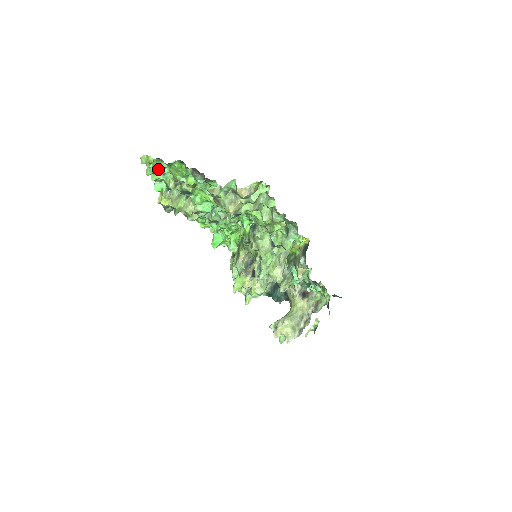
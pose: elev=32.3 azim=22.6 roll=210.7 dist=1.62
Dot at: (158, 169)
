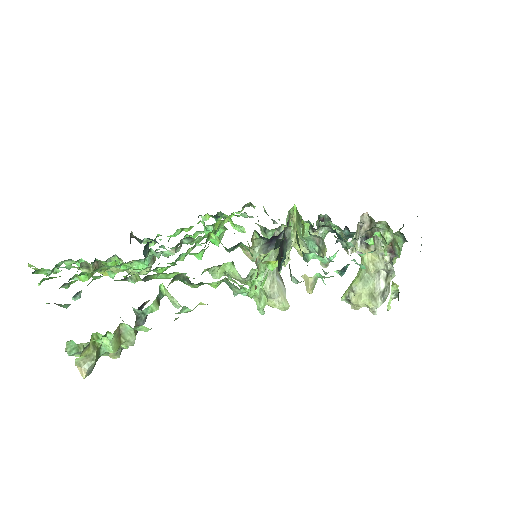
Dot at: (51, 273)
